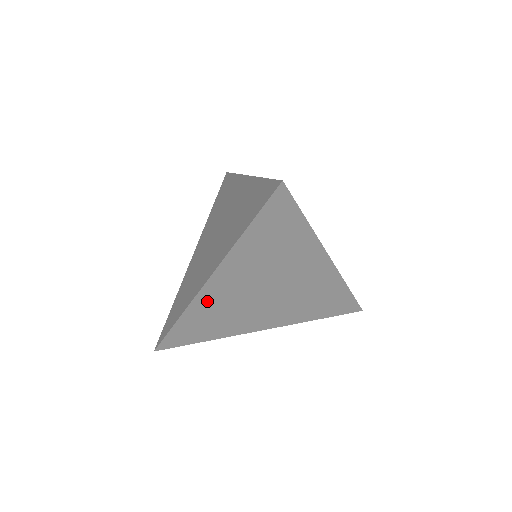
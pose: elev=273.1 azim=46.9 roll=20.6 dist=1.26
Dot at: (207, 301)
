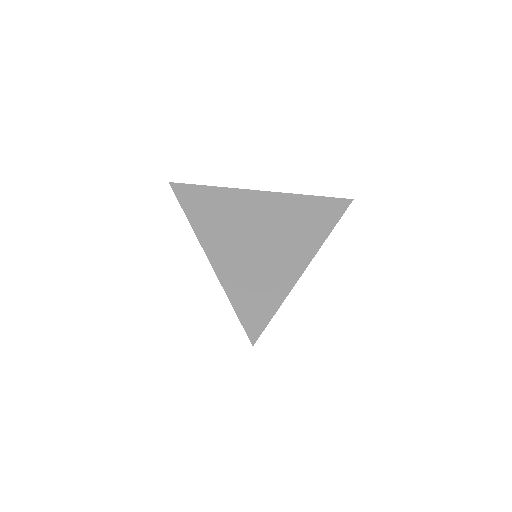
Dot at: (229, 272)
